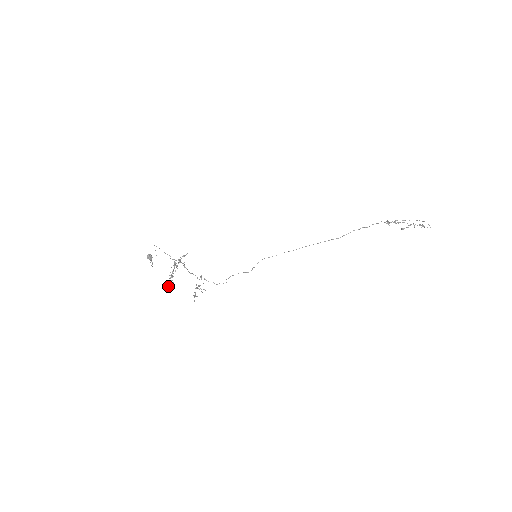
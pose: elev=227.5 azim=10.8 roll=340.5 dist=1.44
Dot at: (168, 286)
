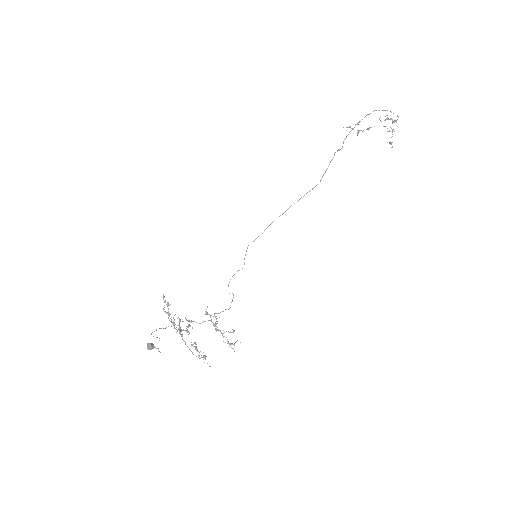
Dot at: occluded
